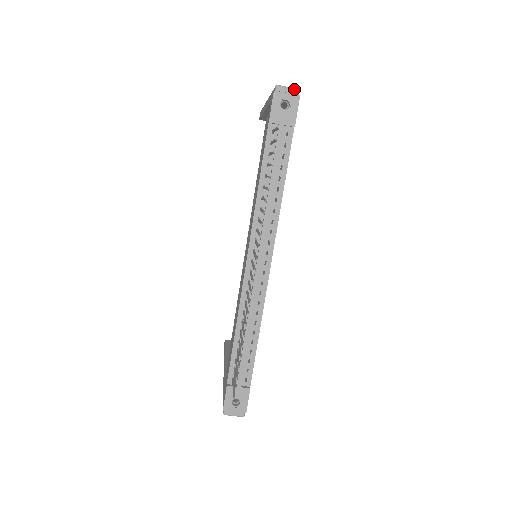
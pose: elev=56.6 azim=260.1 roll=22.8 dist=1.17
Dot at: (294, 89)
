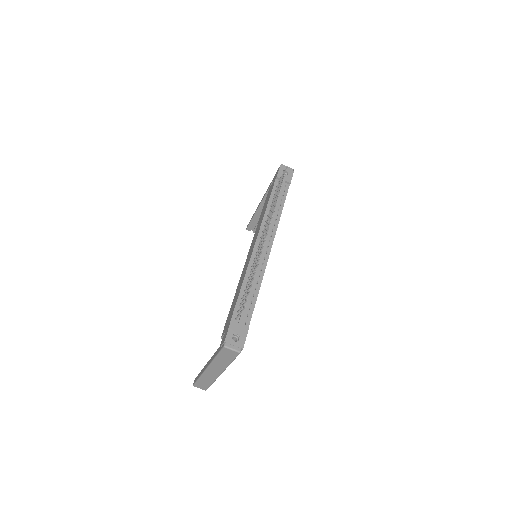
Dot at: (291, 168)
